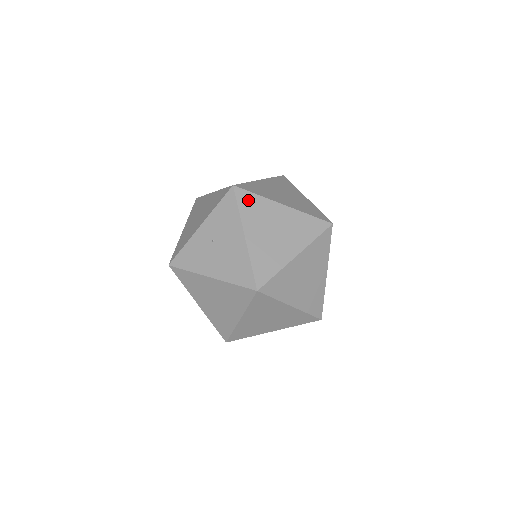
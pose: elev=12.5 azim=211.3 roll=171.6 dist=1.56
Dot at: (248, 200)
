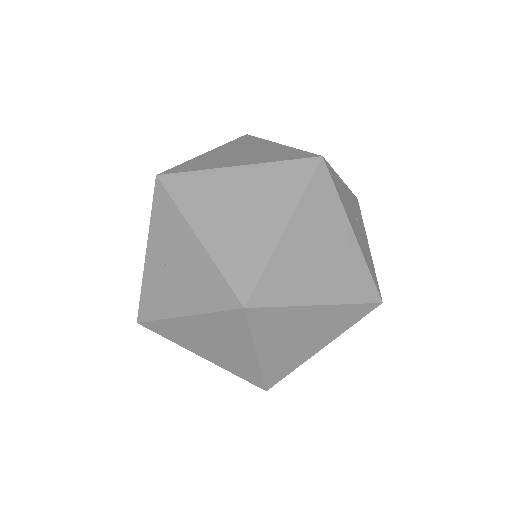
Dot at: (184, 185)
